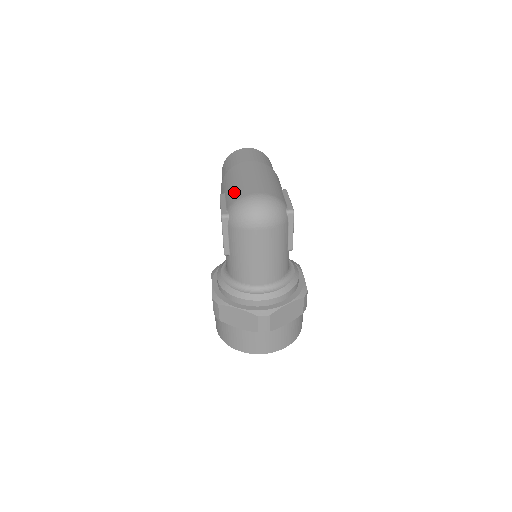
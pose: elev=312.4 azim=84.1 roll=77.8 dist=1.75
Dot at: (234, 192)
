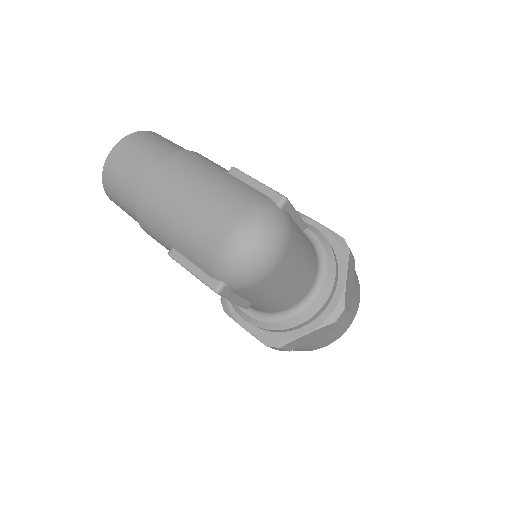
Dot at: (194, 246)
